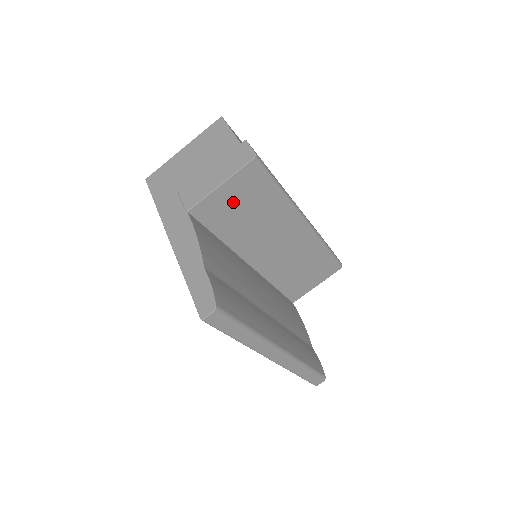
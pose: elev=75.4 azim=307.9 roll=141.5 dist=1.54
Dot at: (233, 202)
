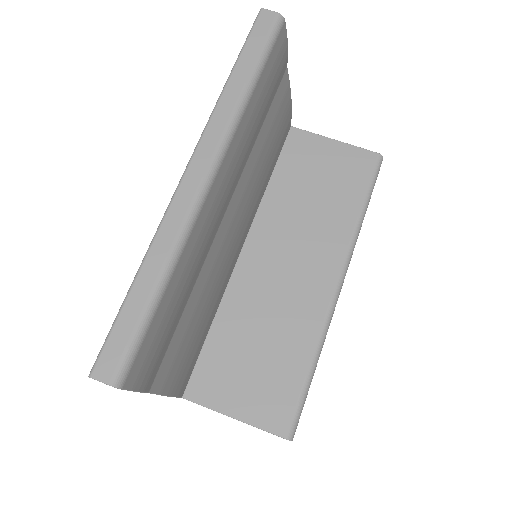
Dot at: (323, 165)
